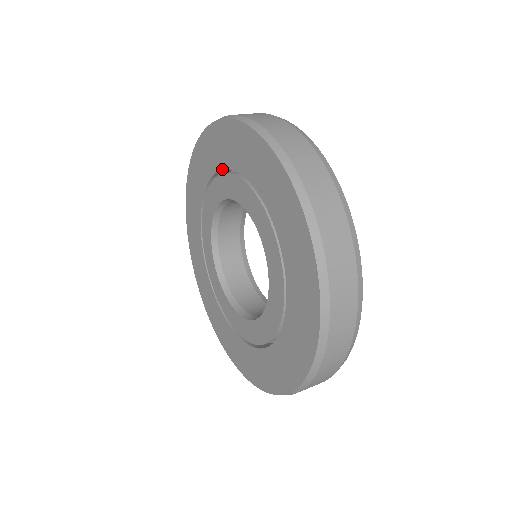
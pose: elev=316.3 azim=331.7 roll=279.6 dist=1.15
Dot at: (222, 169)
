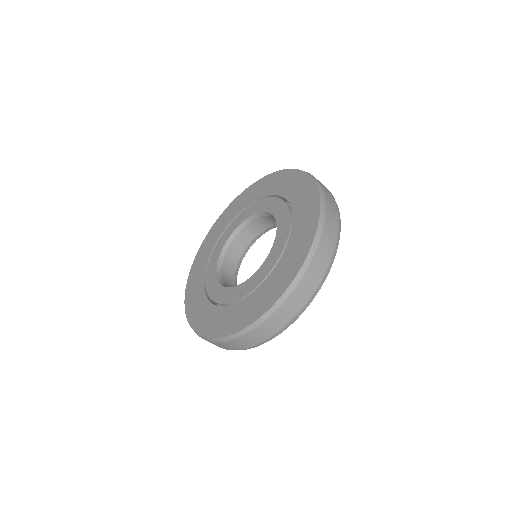
Dot at: (241, 210)
